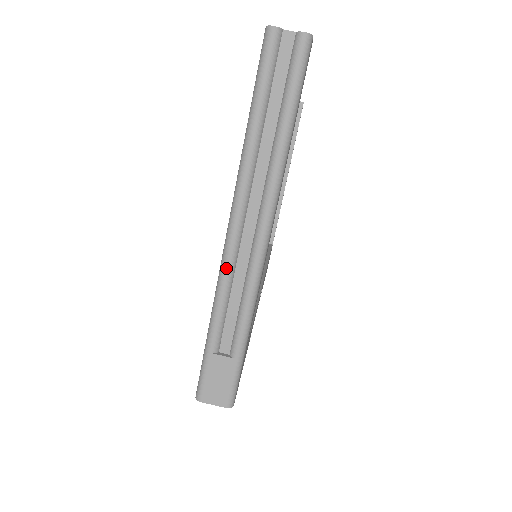
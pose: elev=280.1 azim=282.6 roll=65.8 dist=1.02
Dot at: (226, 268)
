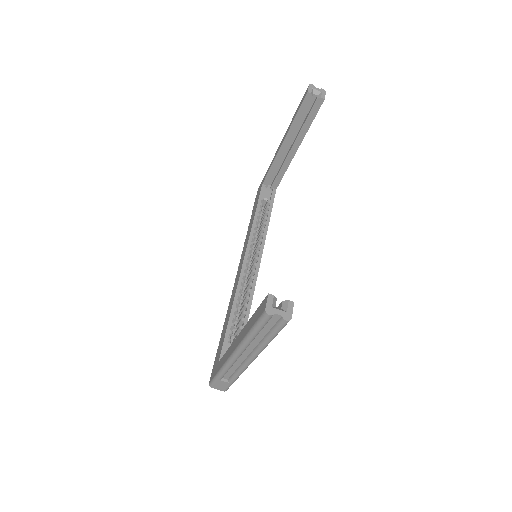
Dot at: (230, 364)
